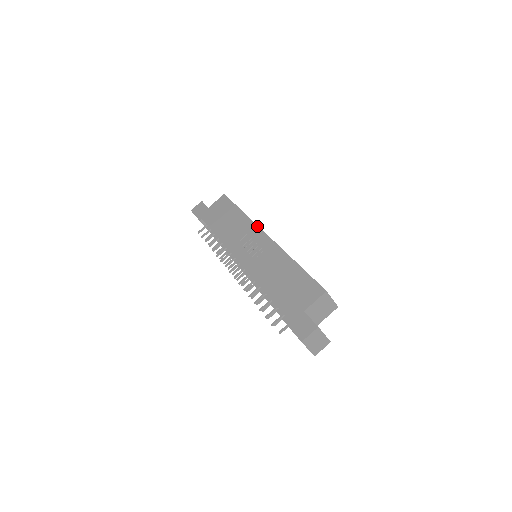
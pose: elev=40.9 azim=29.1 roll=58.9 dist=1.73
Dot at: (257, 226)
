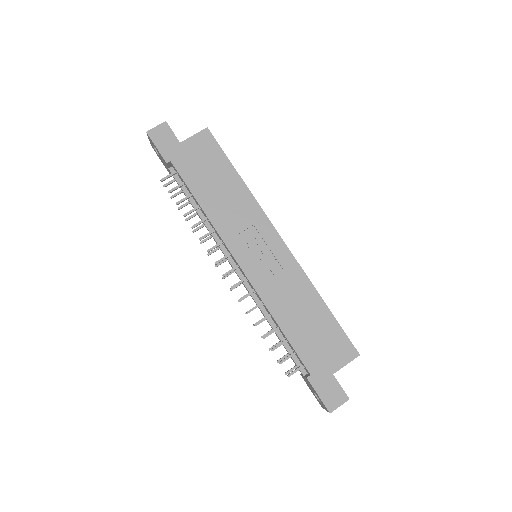
Dot at: (267, 218)
